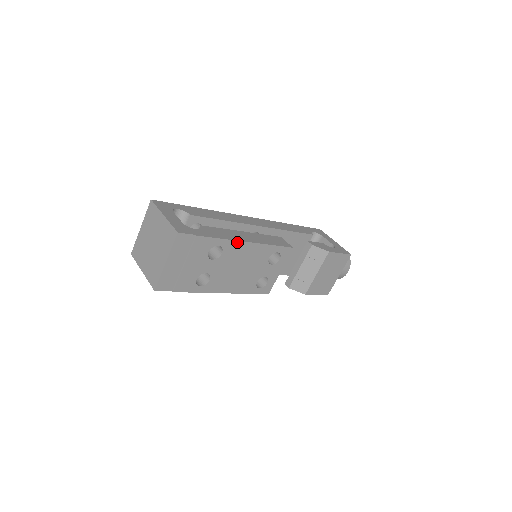
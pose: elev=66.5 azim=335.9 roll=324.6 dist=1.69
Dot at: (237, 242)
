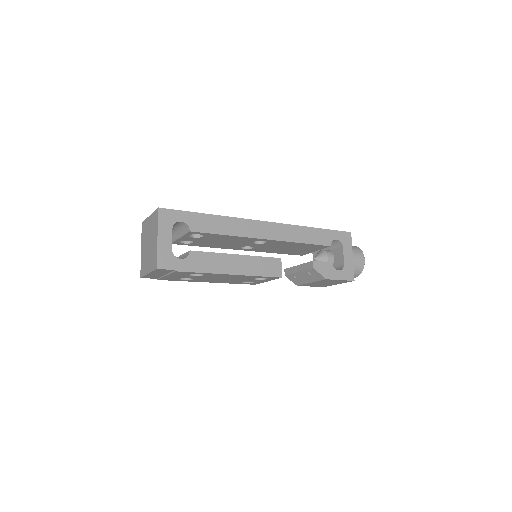
Dot at: (219, 274)
